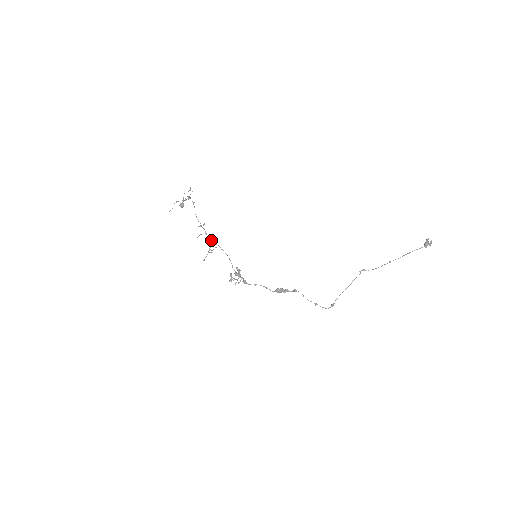
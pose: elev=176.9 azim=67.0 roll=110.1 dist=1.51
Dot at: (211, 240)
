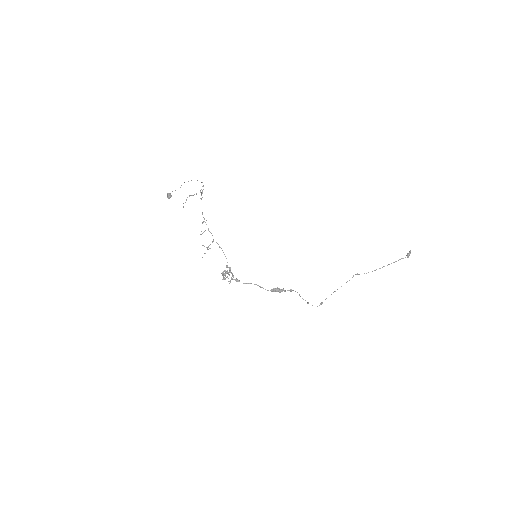
Dot at: occluded
